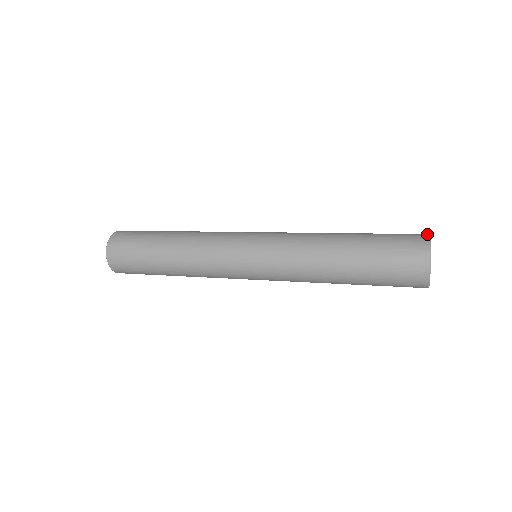
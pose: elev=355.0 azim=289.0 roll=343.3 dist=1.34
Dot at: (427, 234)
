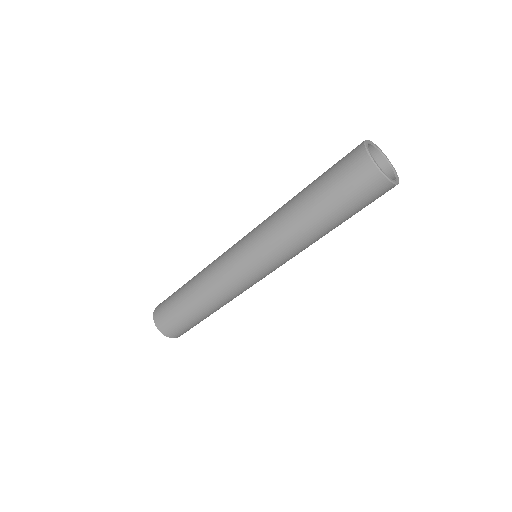
Dot at: occluded
